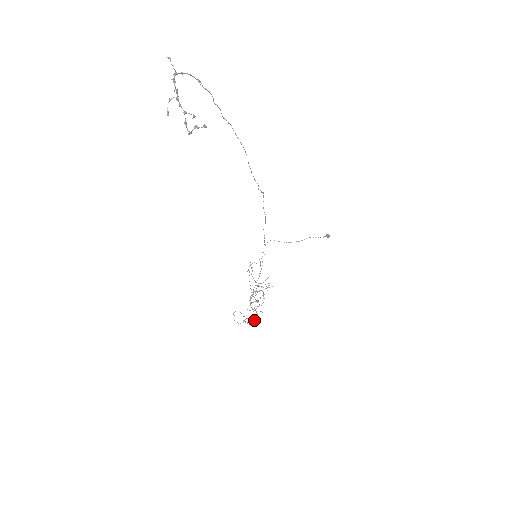
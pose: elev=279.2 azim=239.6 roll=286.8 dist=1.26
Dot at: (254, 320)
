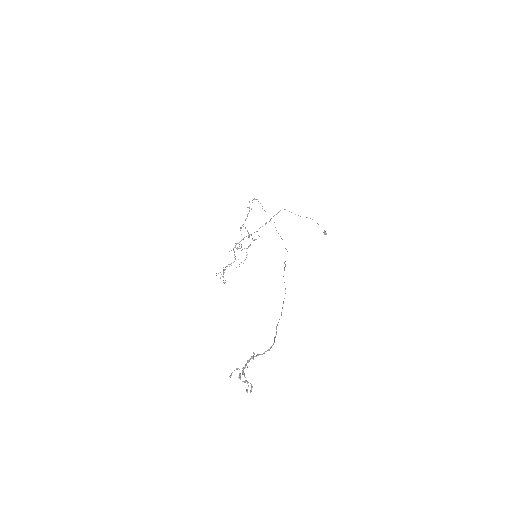
Dot at: (230, 264)
